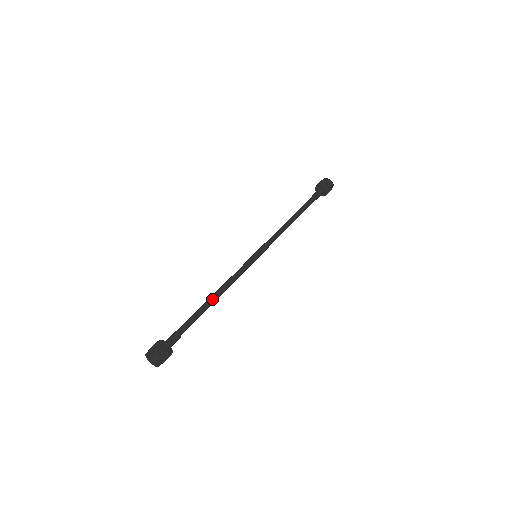
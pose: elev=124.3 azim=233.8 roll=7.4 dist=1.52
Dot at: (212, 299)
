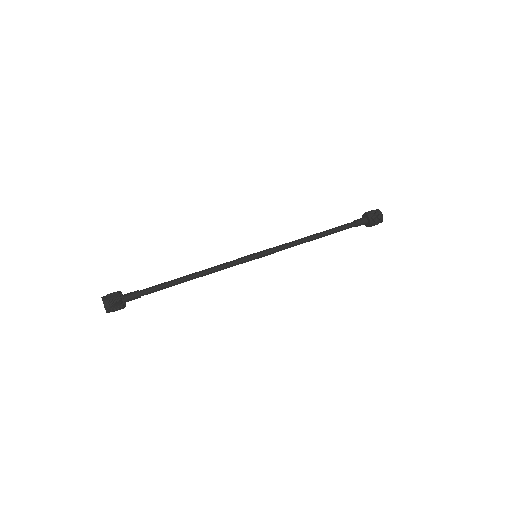
Dot at: (188, 276)
